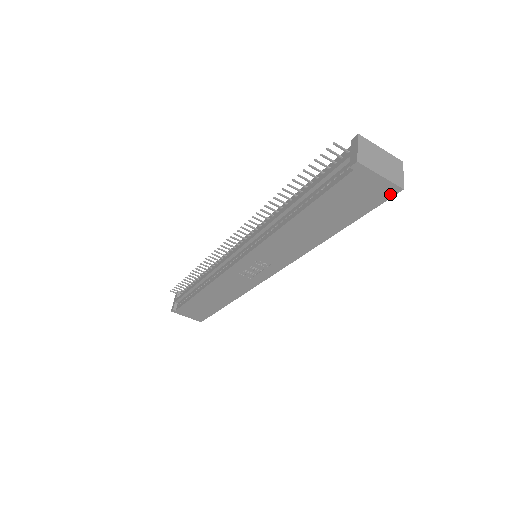
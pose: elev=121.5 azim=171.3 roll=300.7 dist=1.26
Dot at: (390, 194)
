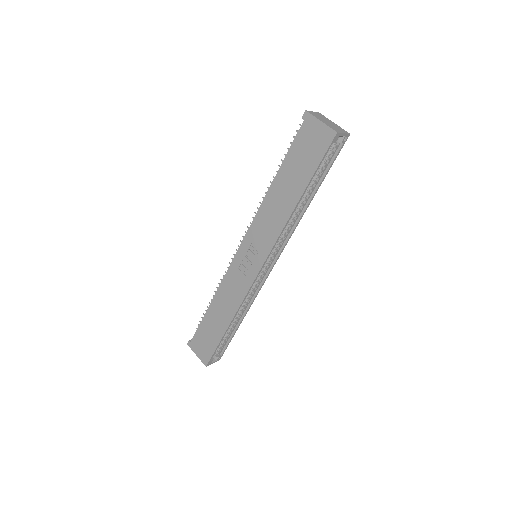
Dot at: (330, 140)
